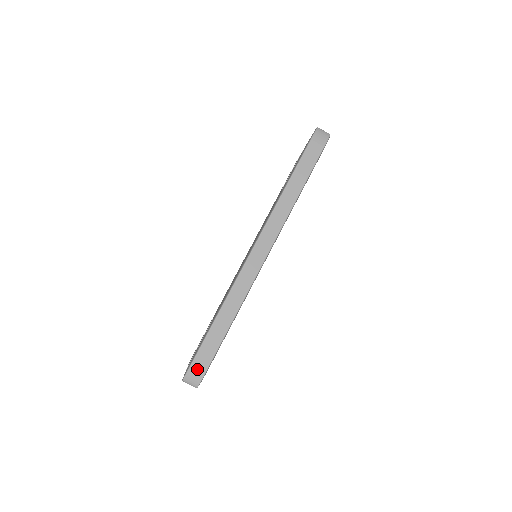
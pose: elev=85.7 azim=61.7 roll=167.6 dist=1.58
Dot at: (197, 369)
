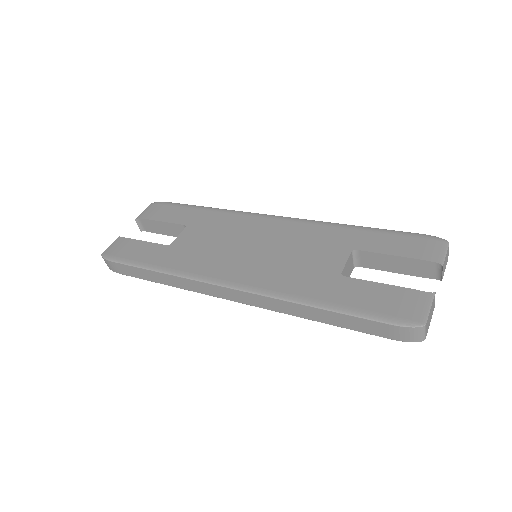
Dot at: (113, 267)
